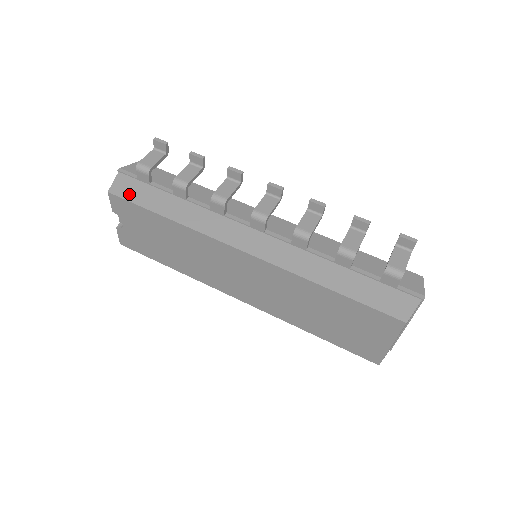
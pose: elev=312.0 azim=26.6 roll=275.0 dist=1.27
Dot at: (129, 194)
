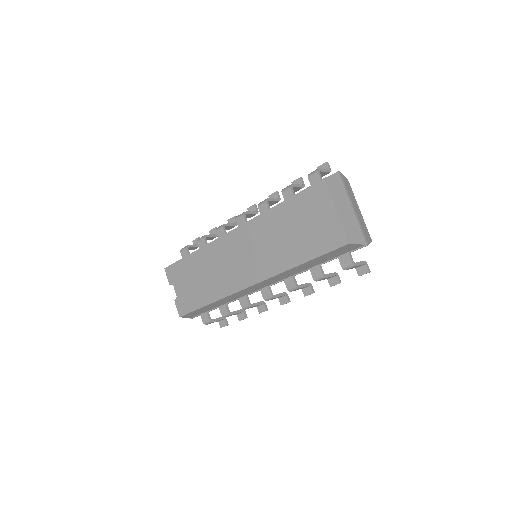
Dot at: occluded
